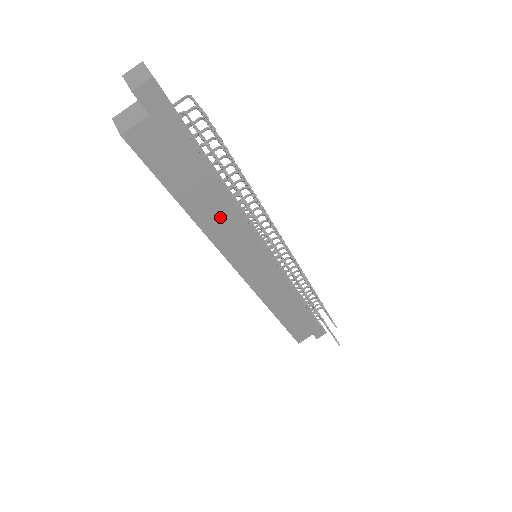
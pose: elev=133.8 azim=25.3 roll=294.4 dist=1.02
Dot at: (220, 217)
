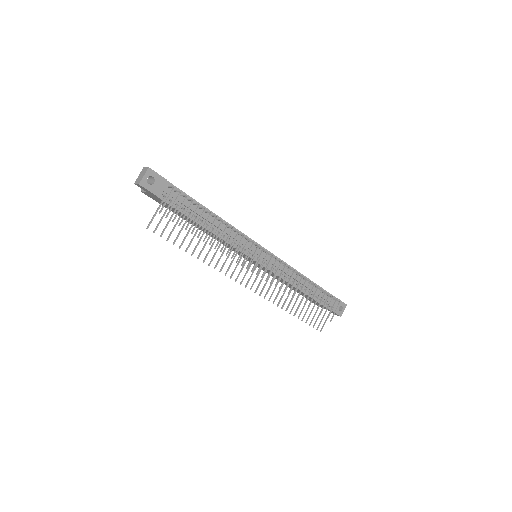
Dot at: (212, 235)
